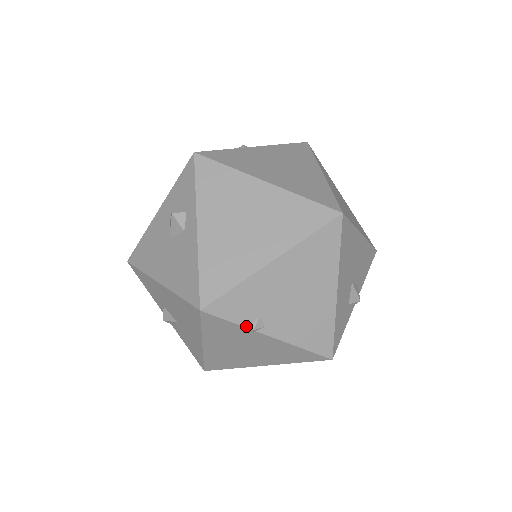
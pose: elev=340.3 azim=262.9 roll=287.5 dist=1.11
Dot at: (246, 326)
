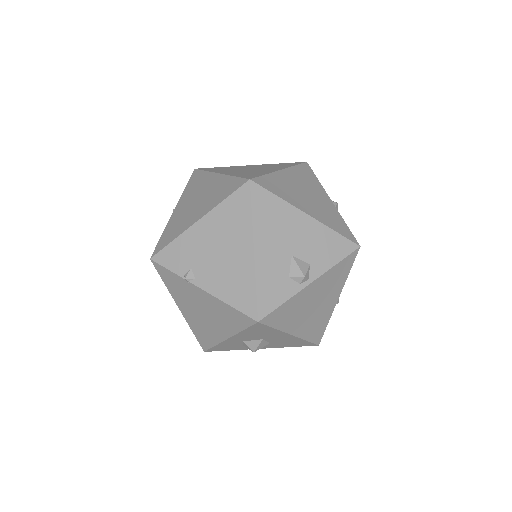
Dot at: (181, 276)
